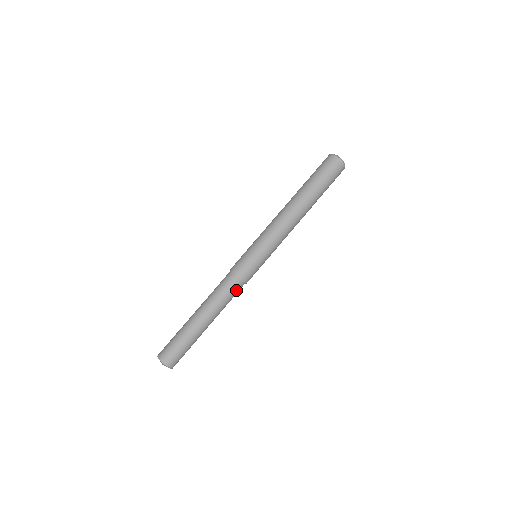
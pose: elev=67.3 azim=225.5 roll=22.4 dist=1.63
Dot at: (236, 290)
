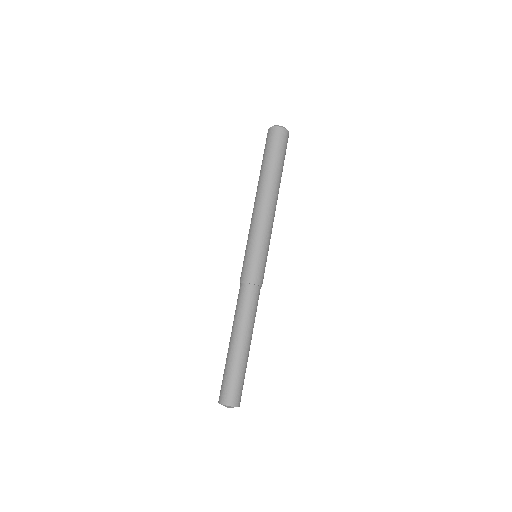
Dot at: (257, 297)
